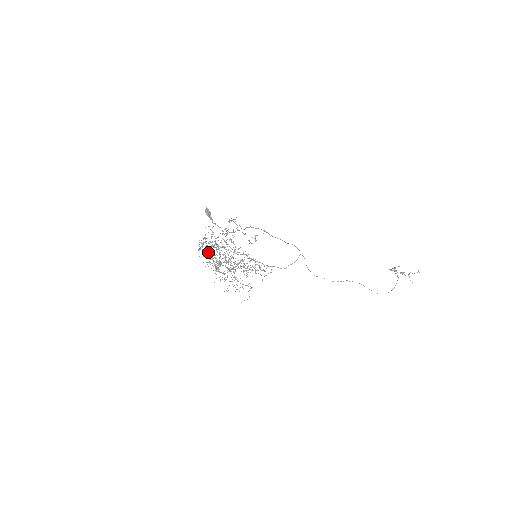
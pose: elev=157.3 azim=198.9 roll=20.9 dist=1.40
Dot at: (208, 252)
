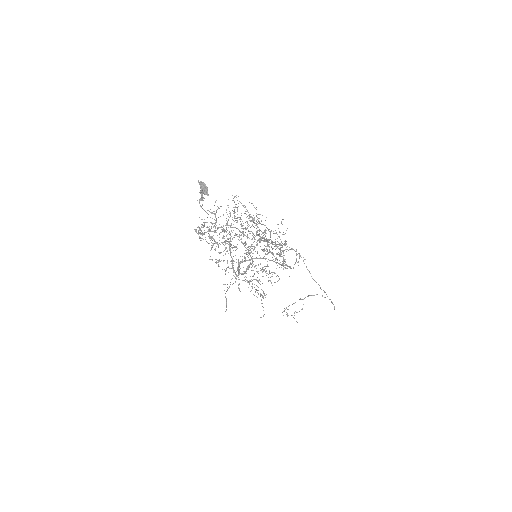
Dot at: (253, 226)
